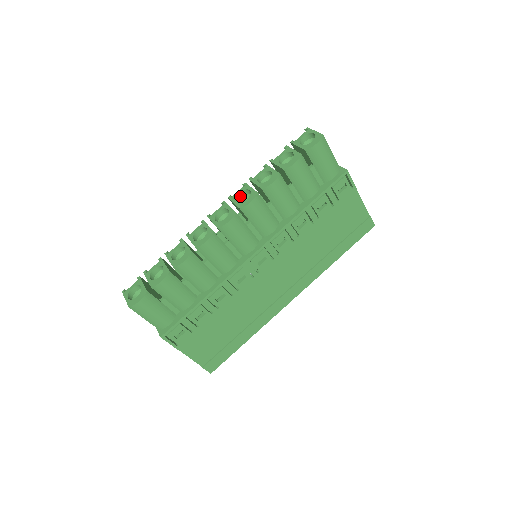
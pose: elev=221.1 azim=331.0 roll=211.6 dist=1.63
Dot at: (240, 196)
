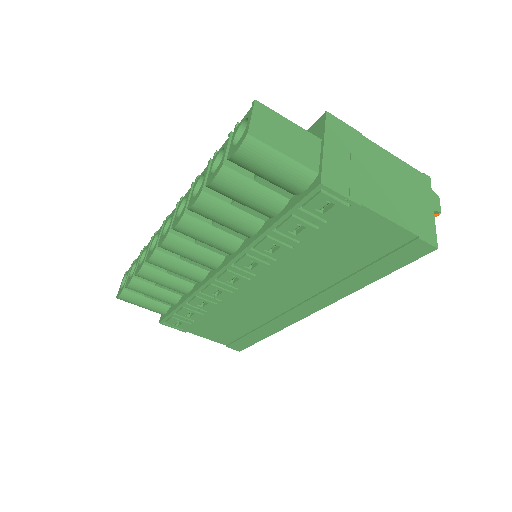
Dot at: occluded
